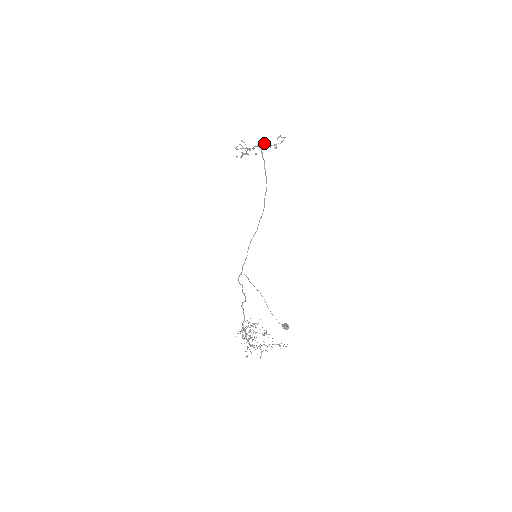
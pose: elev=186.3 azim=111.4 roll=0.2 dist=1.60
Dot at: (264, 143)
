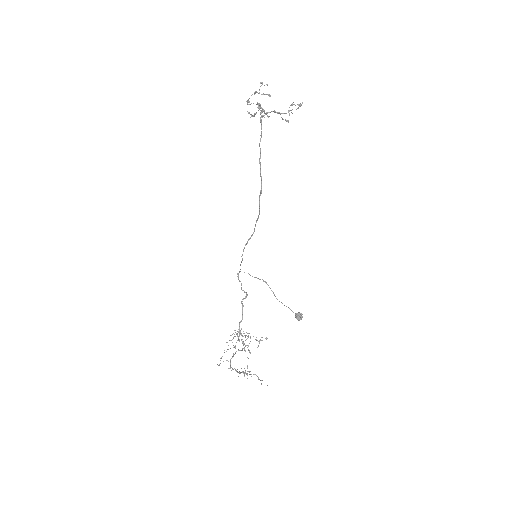
Dot at: (272, 111)
